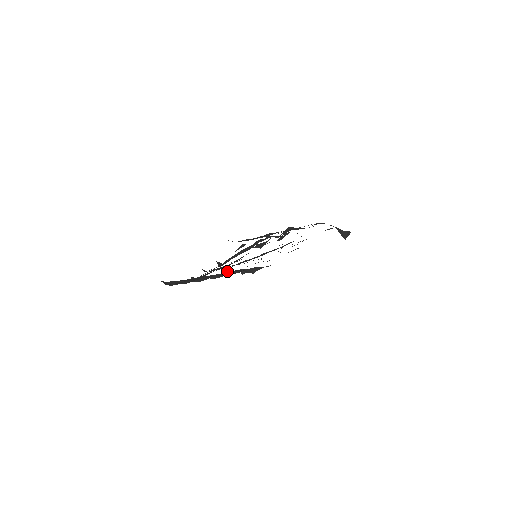
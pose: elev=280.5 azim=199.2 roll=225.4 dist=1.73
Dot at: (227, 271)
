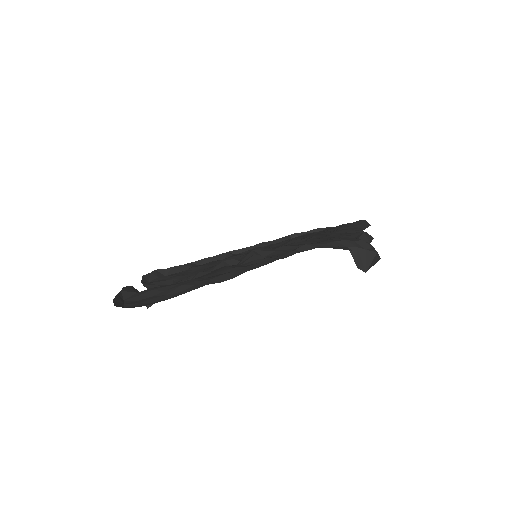
Dot at: occluded
